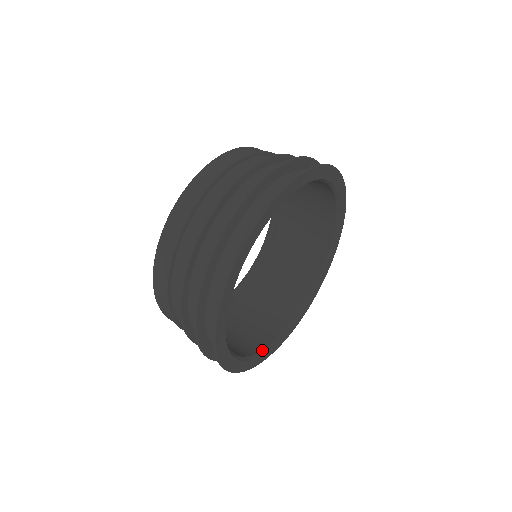
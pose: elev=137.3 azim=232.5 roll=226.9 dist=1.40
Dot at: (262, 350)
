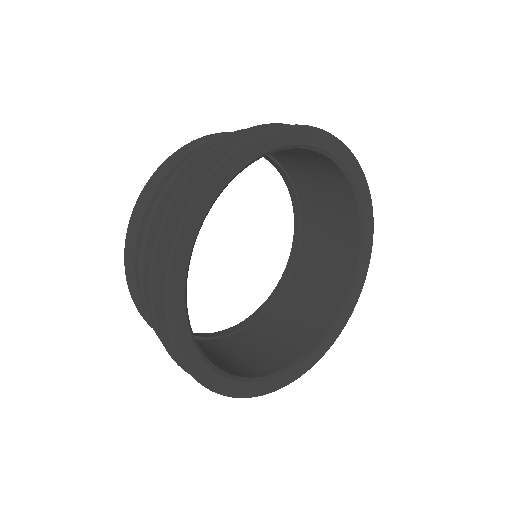
Dot at: occluded
